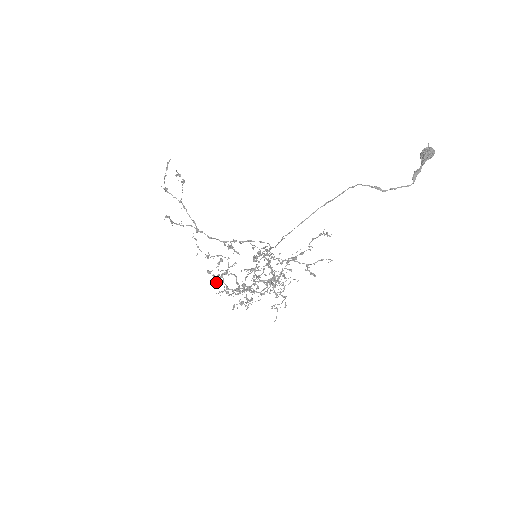
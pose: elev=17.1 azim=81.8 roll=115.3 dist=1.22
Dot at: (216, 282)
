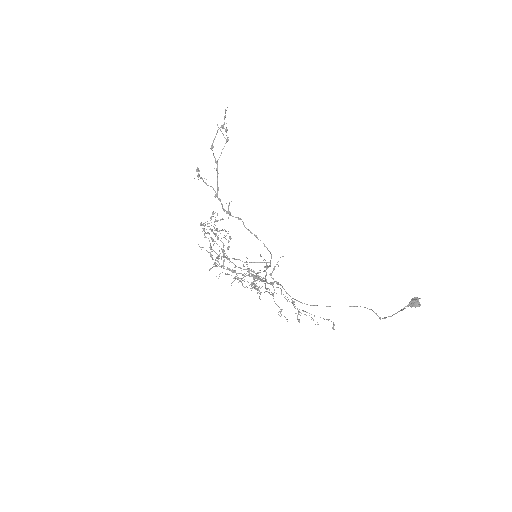
Dot at: occluded
